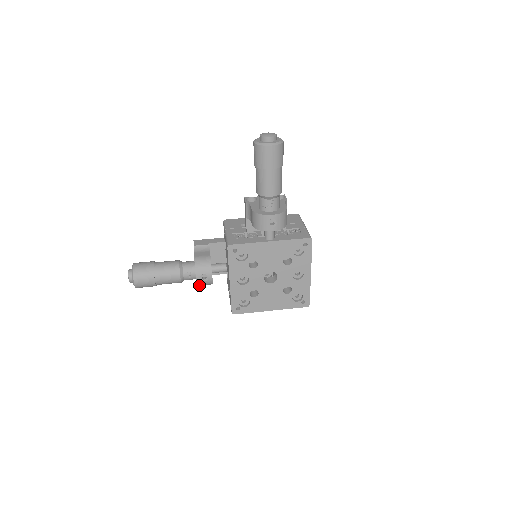
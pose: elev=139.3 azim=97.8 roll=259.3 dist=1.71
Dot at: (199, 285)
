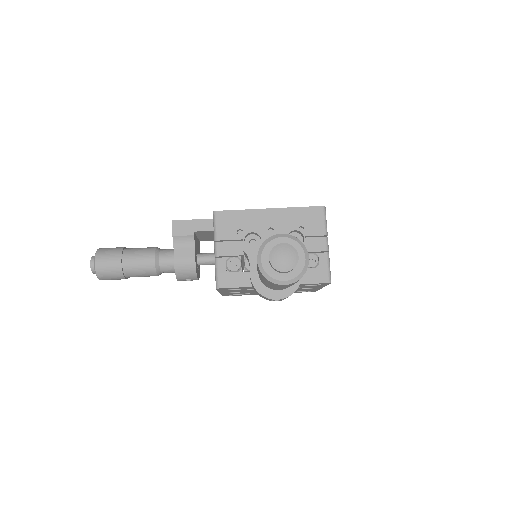
Dot at: occluded
